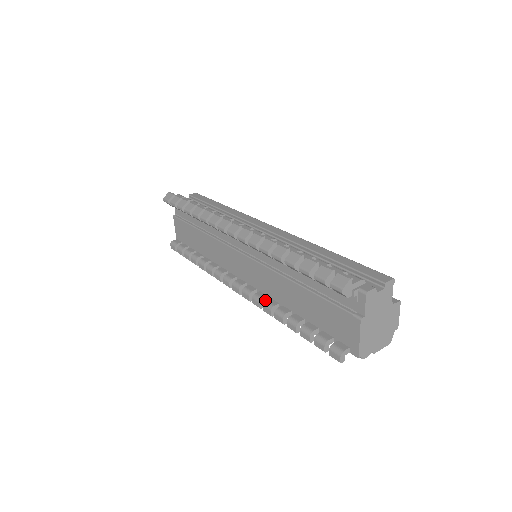
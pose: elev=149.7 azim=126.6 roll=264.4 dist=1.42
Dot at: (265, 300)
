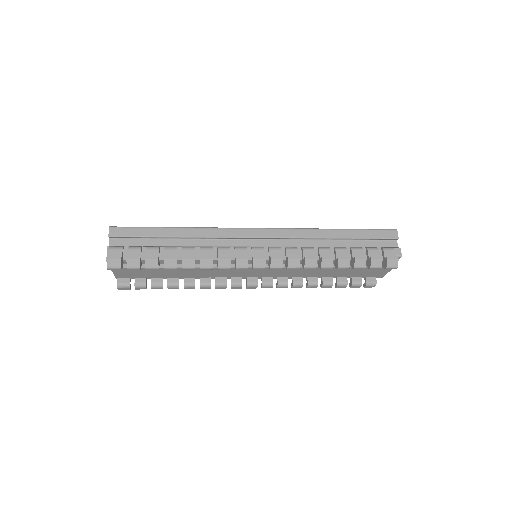
Dot at: (287, 281)
